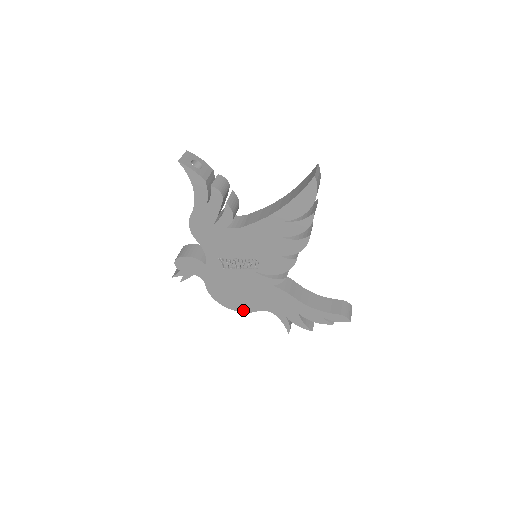
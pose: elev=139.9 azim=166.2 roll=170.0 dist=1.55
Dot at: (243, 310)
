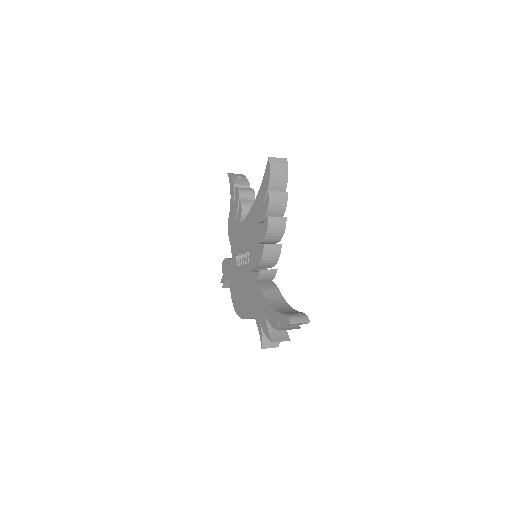
Dot at: (243, 316)
